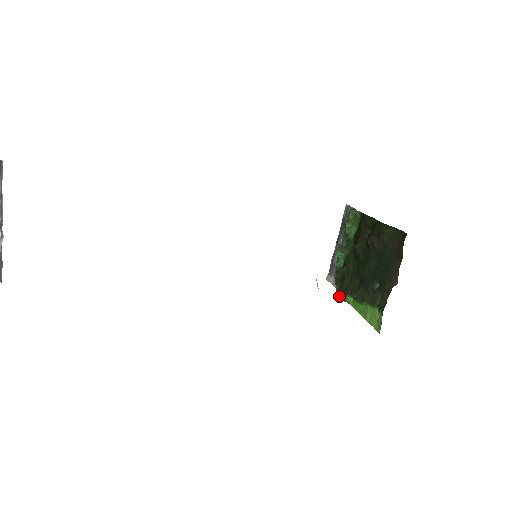
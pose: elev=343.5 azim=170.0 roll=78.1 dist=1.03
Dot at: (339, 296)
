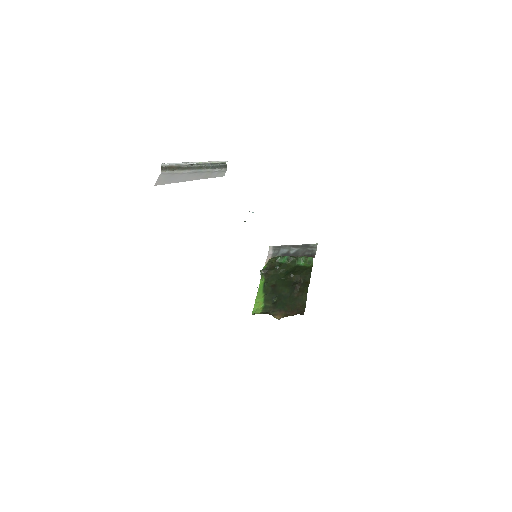
Dot at: (262, 272)
